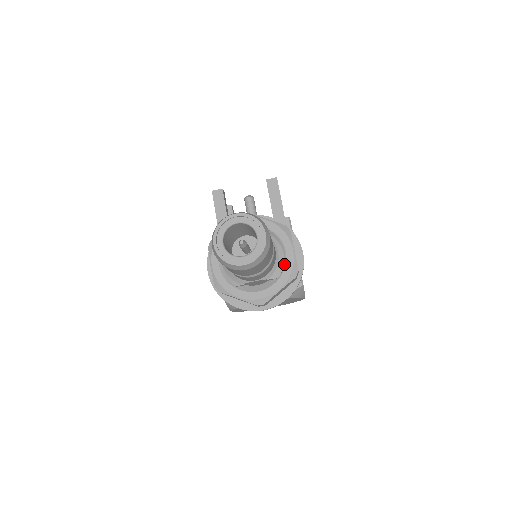
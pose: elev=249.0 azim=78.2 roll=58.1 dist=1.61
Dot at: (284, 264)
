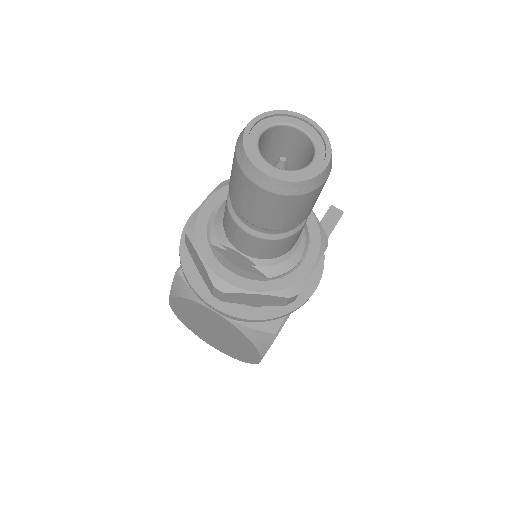
Dot at: (289, 271)
